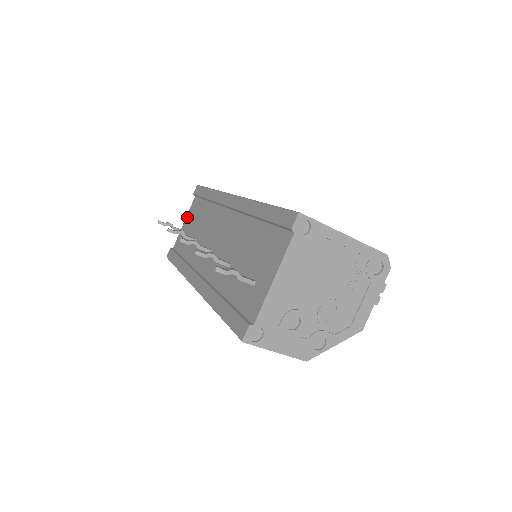
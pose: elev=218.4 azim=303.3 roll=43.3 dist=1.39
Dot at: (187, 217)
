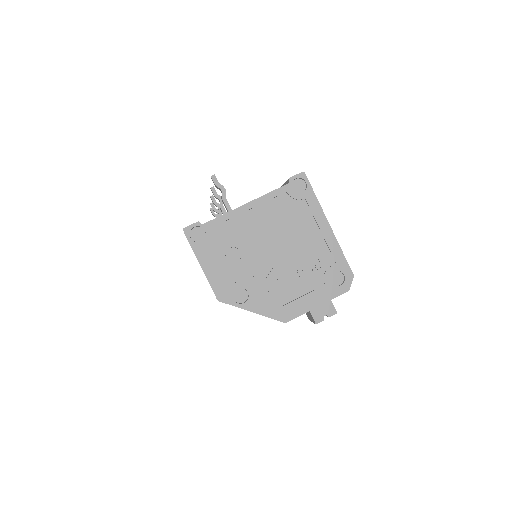
Dot at: occluded
